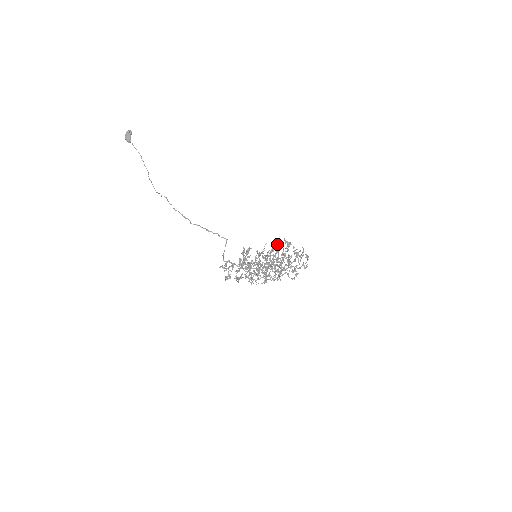
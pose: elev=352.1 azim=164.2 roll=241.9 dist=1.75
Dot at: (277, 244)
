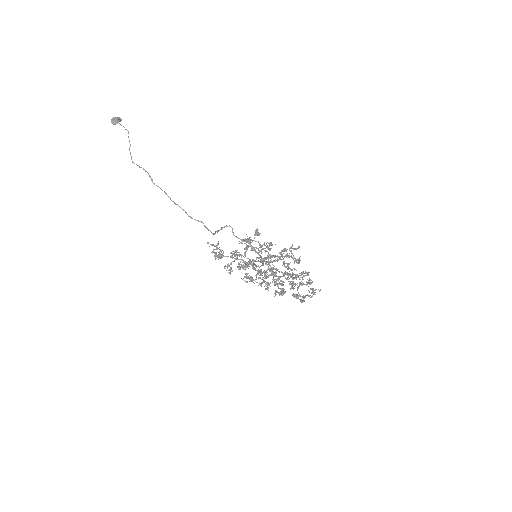
Dot at: occluded
